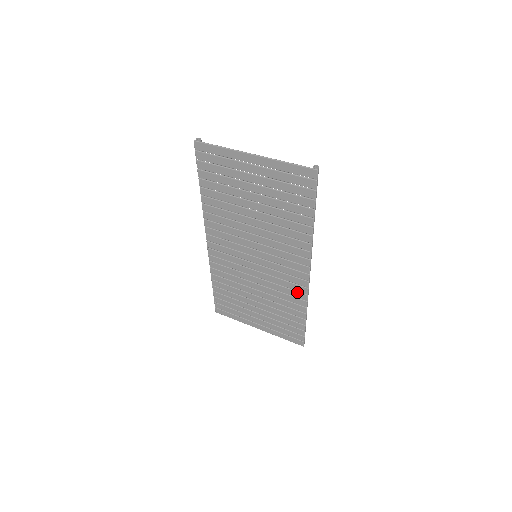
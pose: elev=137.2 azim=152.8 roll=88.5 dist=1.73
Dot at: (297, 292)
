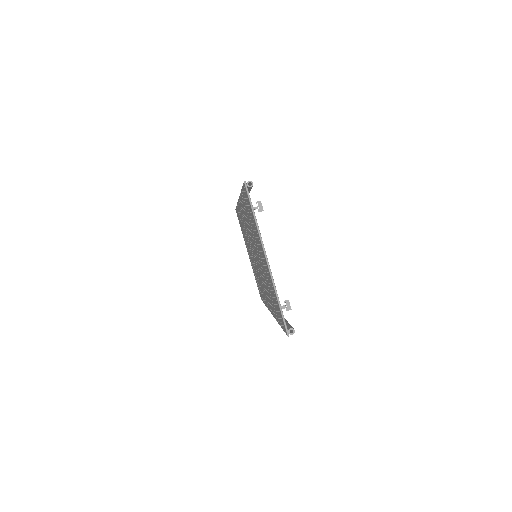
Dot at: occluded
